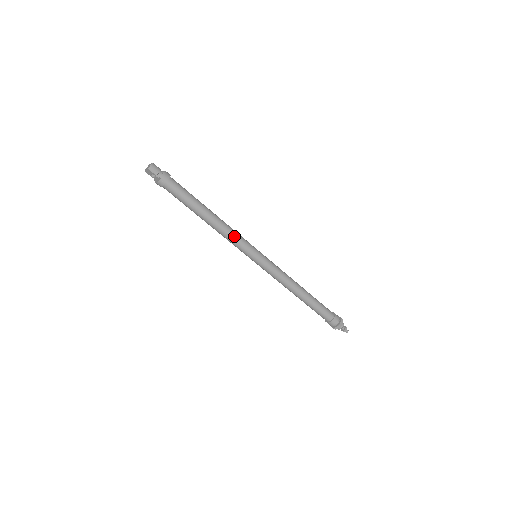
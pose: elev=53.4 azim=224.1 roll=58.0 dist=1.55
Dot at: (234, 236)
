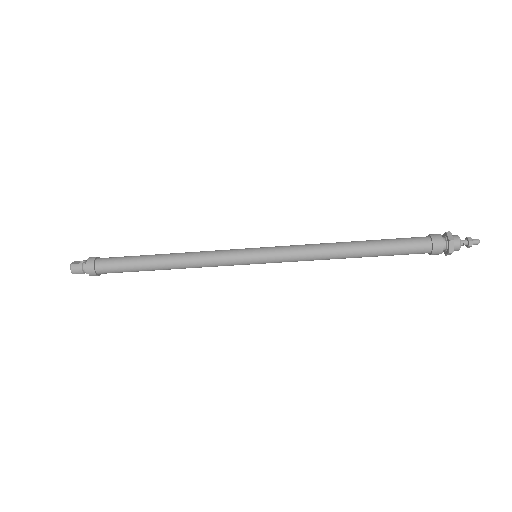
Dot at: (208, 263)
